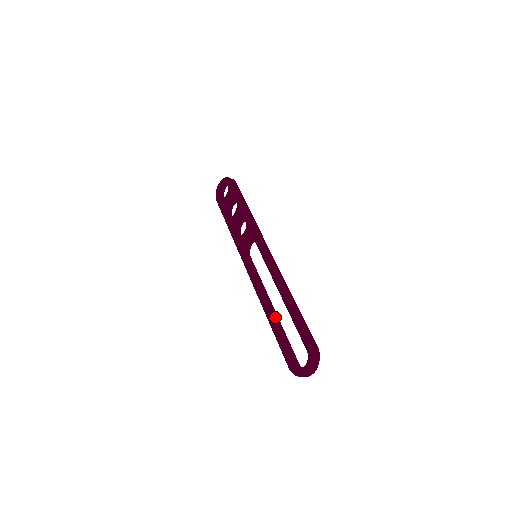
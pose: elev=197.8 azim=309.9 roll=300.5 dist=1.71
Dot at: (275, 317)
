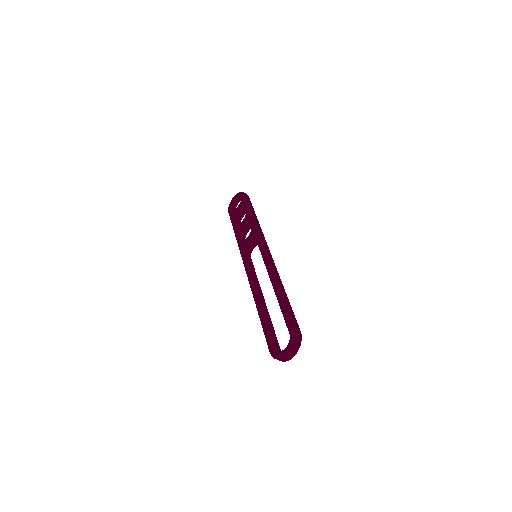
Dot at: (264, 308)
